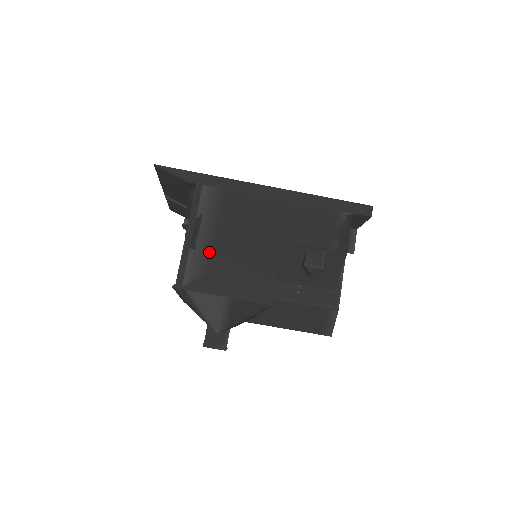
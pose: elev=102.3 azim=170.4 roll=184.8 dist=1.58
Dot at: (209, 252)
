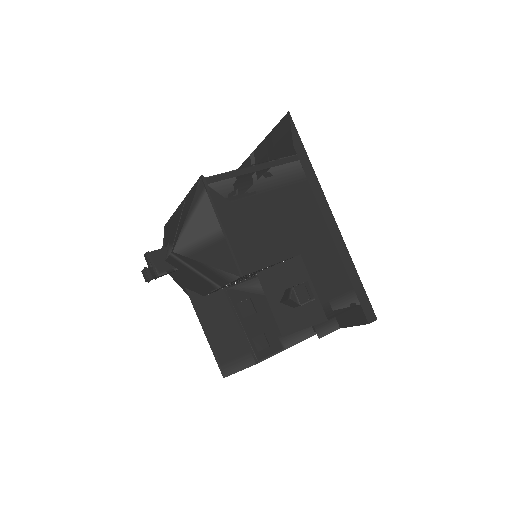
Dot at: (250, 194)
